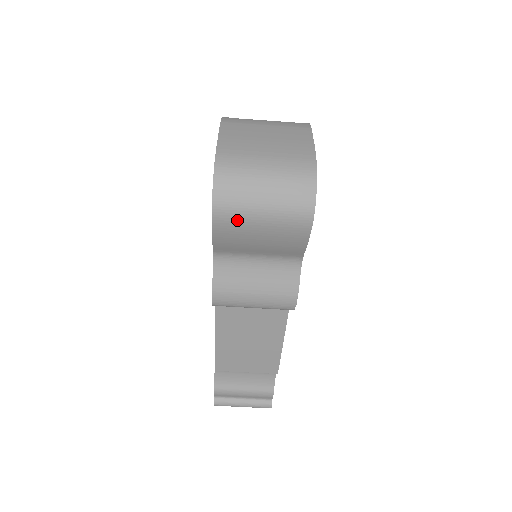
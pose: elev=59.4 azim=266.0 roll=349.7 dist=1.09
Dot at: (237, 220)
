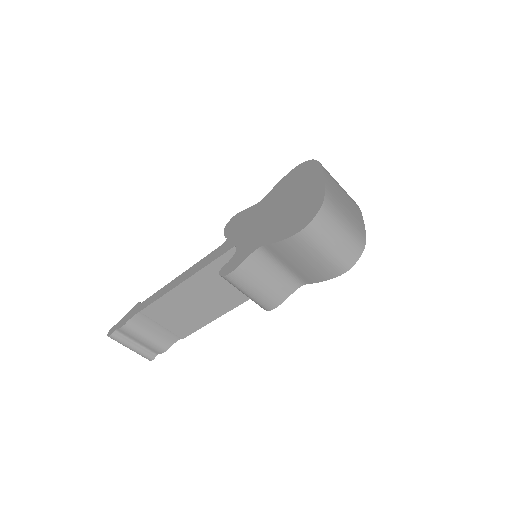
Dot at: (309, 244)
